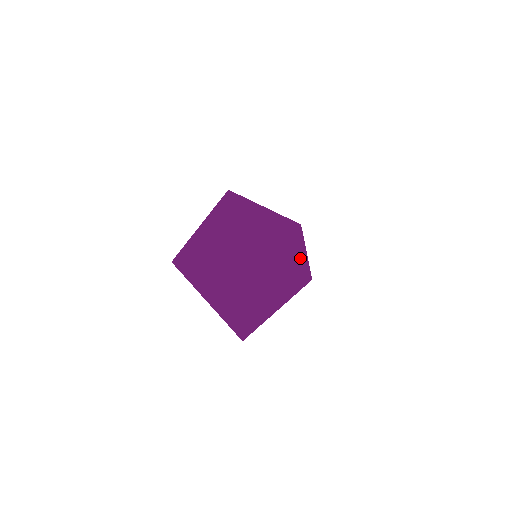
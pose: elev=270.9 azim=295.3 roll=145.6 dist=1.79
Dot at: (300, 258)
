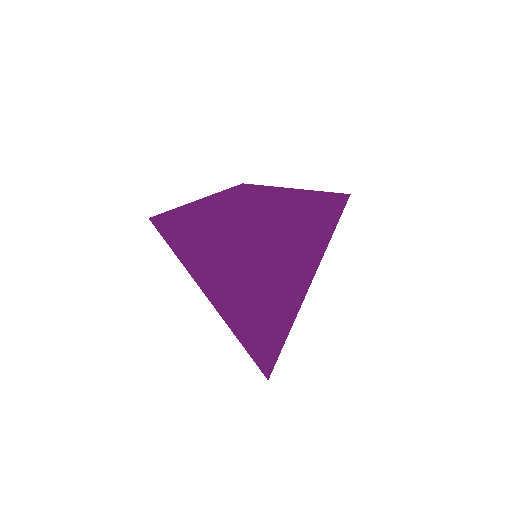
Dot at: occluded
